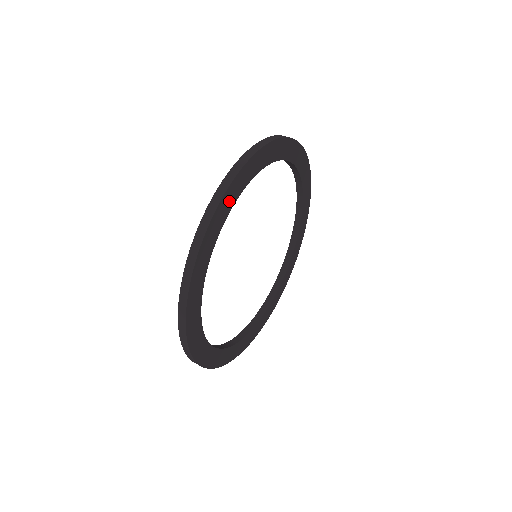
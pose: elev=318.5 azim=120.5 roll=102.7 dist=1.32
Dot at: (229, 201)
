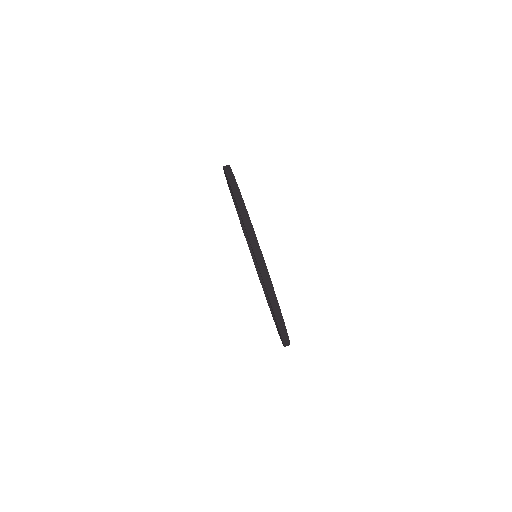
Dot at: occluded
